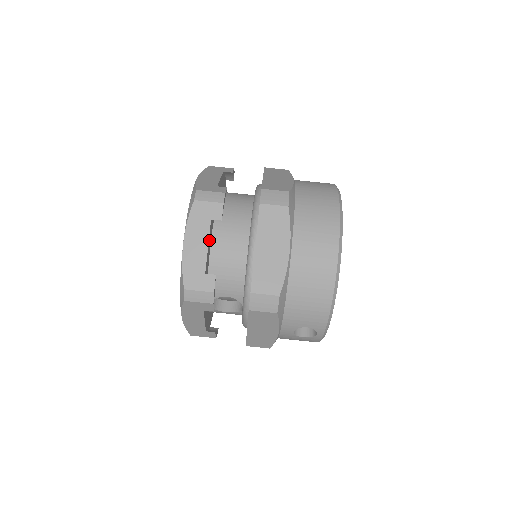
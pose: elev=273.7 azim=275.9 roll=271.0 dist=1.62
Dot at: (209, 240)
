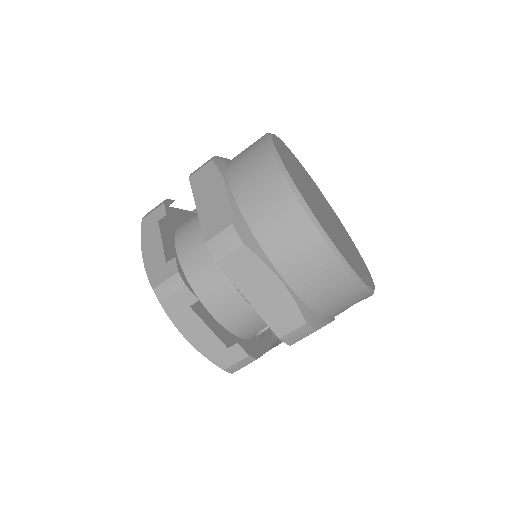
Dot at: (205, 319)
